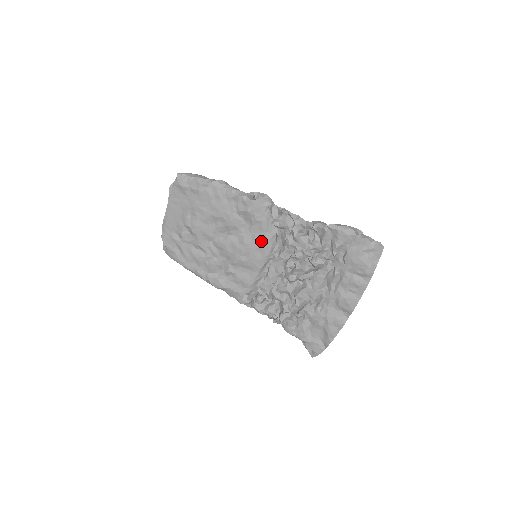
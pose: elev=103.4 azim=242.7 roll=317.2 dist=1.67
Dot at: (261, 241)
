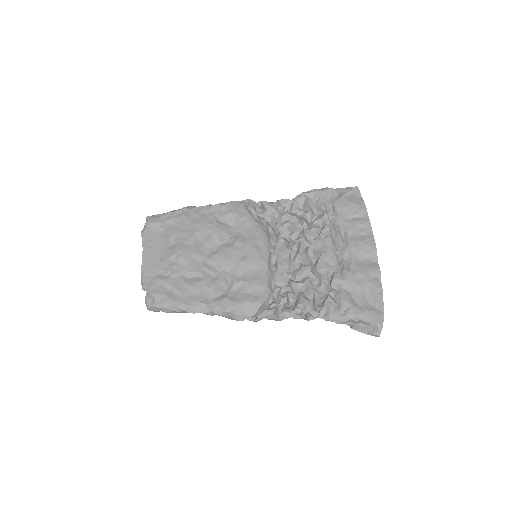
Dot at: (254, 234)
